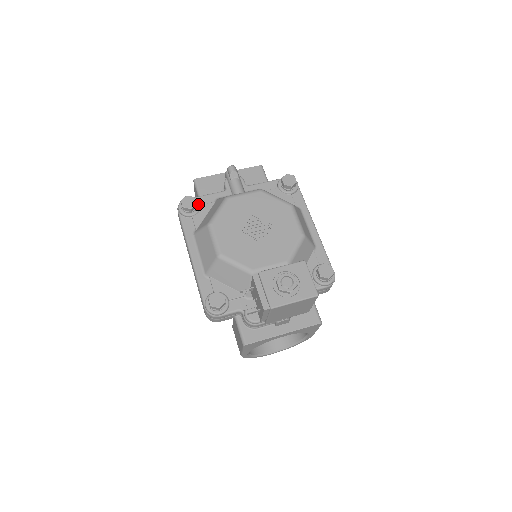
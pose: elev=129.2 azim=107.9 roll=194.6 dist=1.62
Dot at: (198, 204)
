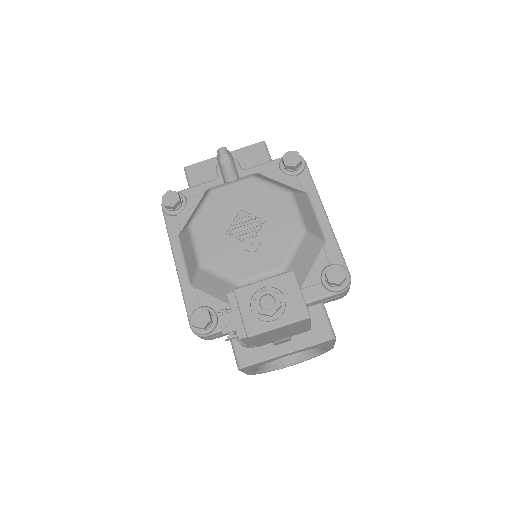
Dot at: (183, 199)
